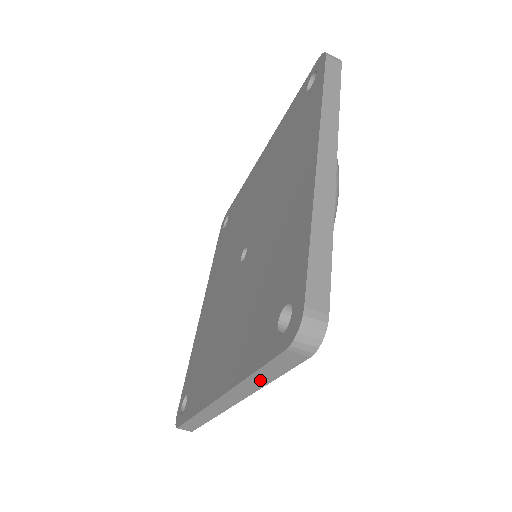
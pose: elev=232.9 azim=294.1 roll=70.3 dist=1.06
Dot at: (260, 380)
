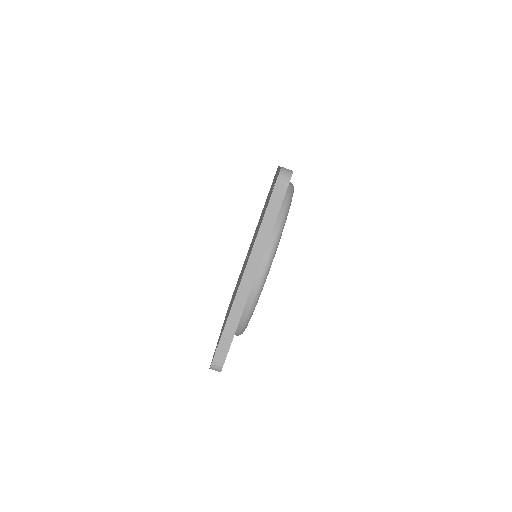
Dot at: (267, 228)
